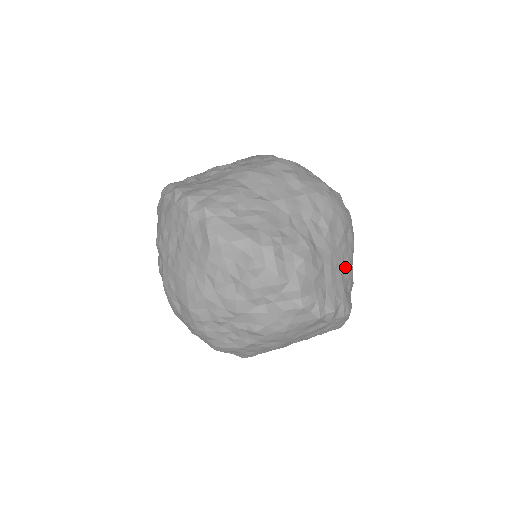
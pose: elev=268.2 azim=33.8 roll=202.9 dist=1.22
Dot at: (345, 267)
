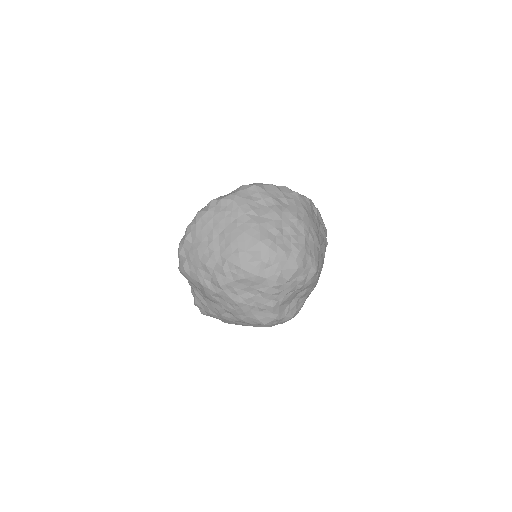
Dot at: occluded
